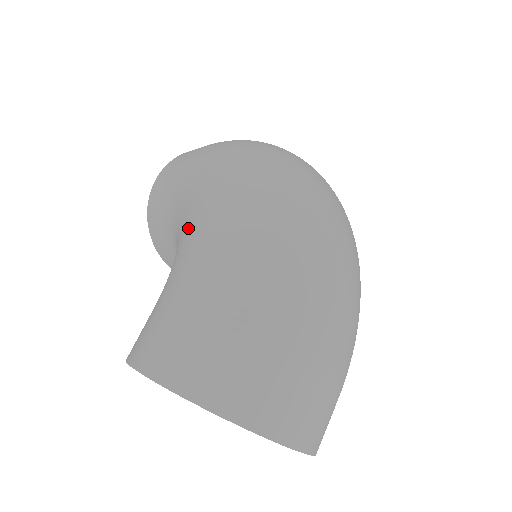
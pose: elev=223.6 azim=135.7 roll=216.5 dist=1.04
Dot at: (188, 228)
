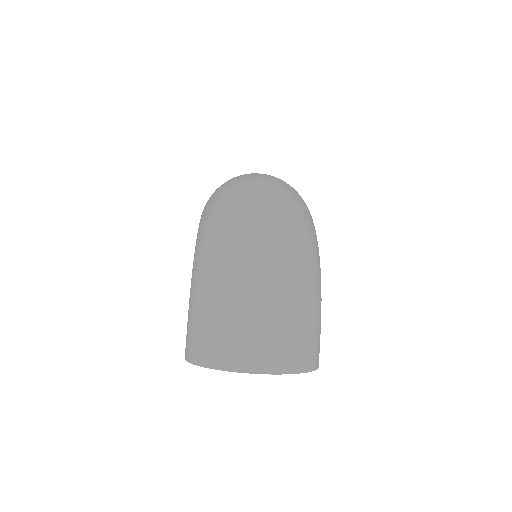
Dot at: occluded
